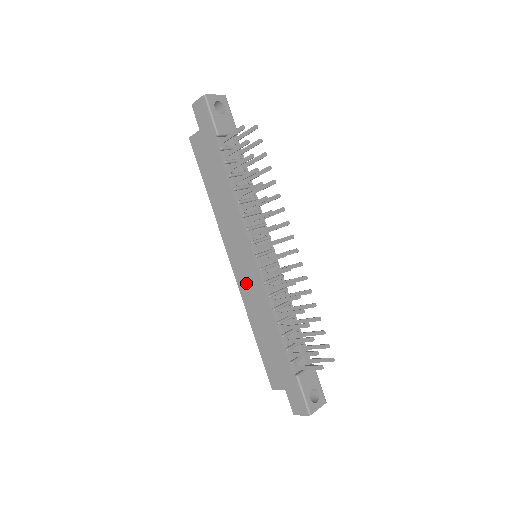
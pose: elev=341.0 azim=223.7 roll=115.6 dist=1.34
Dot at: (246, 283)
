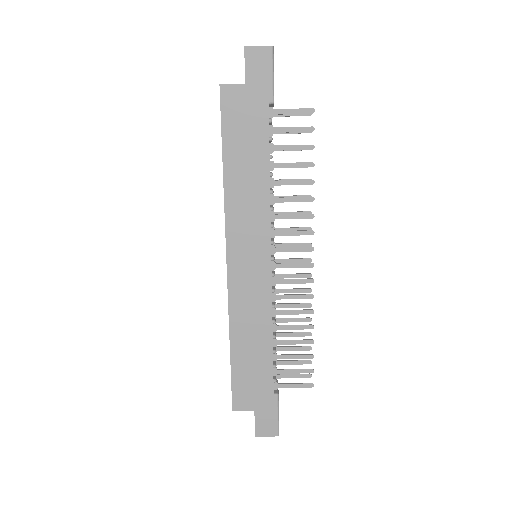
Dot at: (244, 287)
